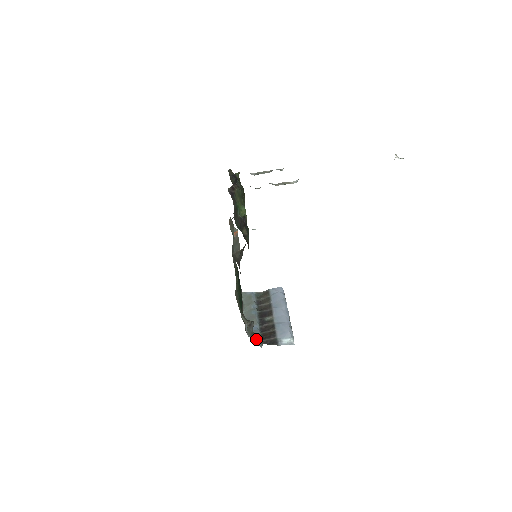
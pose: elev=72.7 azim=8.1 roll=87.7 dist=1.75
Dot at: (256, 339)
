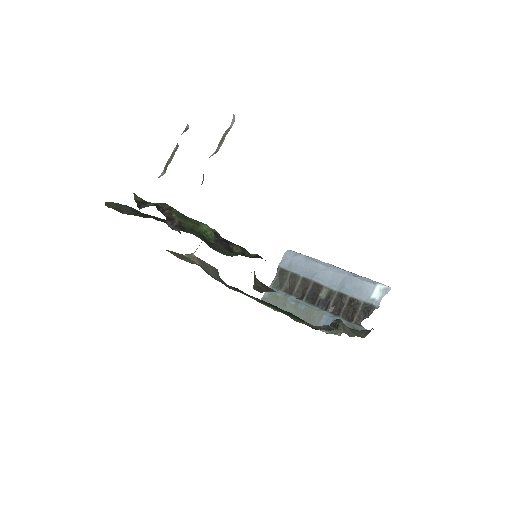
Dot at: occluded
